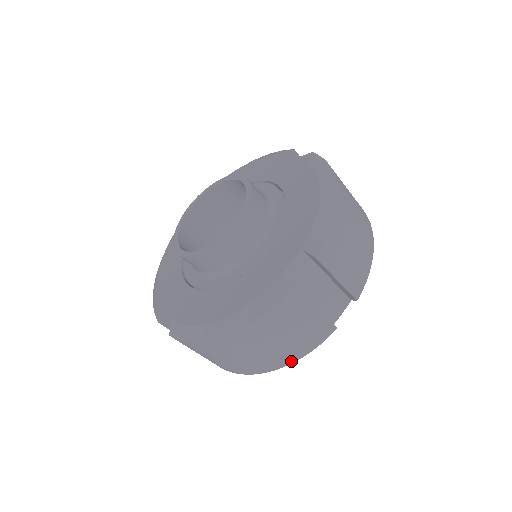
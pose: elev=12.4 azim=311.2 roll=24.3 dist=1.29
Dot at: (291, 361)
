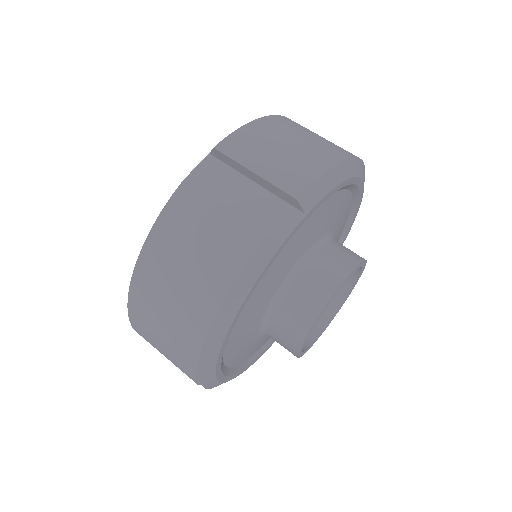
Dot at: (219, 300)
